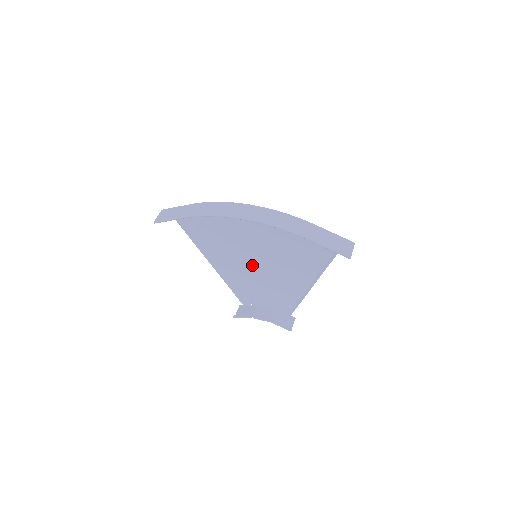
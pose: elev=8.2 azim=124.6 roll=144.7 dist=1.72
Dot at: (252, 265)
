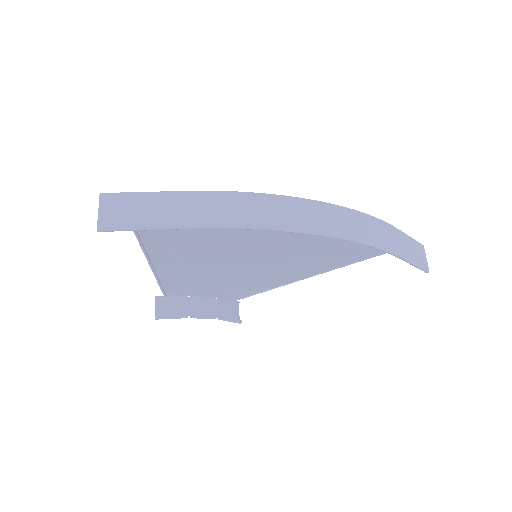
Dot at: (232, 262)
